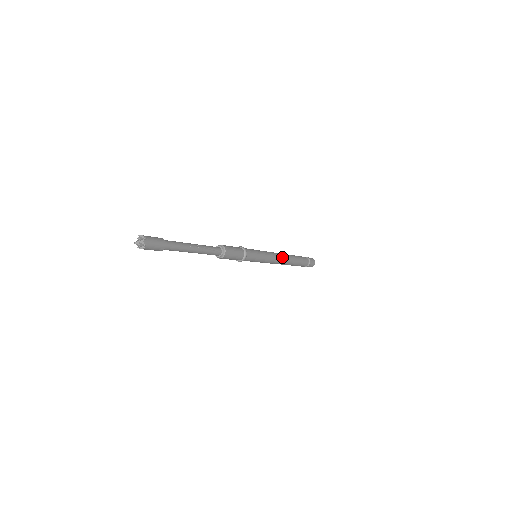
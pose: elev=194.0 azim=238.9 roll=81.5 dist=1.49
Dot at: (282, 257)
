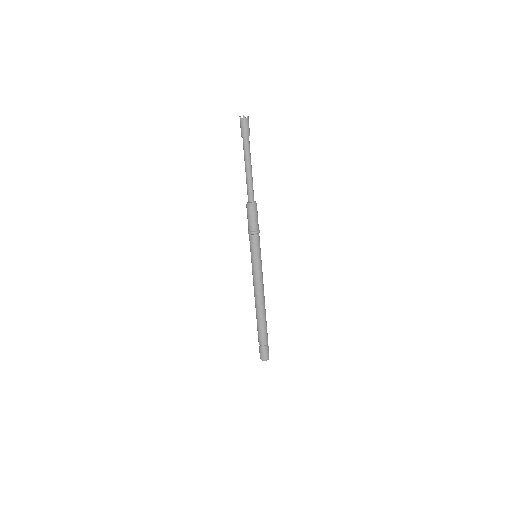
Dot at: occluded
